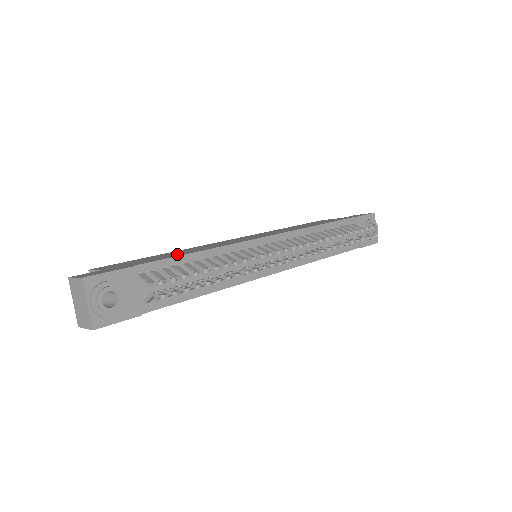
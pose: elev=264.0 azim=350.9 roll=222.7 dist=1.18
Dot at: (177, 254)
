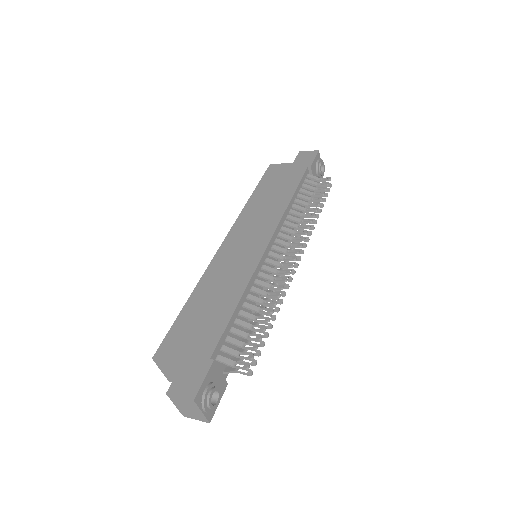
Dot at: (219, 310)
